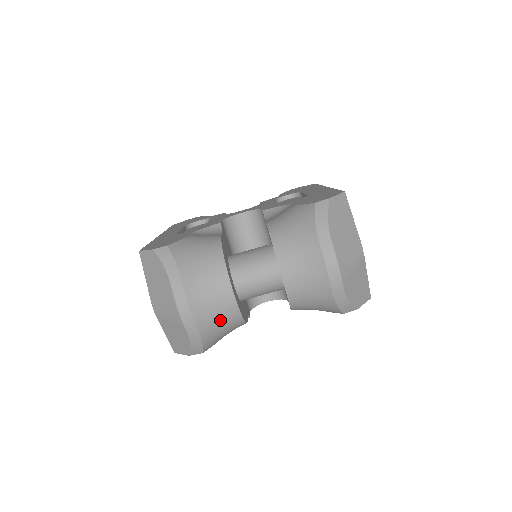
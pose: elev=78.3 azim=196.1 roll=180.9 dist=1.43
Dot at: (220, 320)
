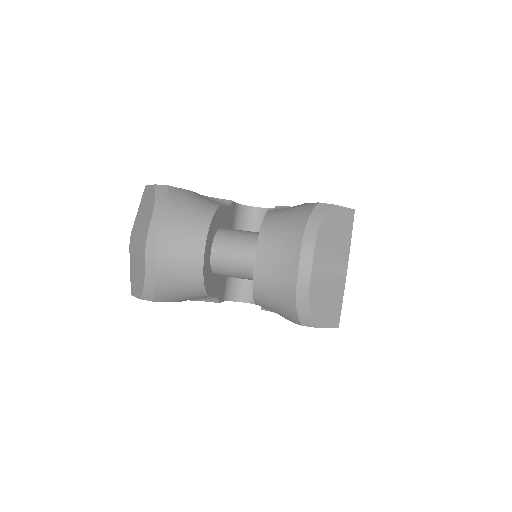
Dot at: (181, 273)
